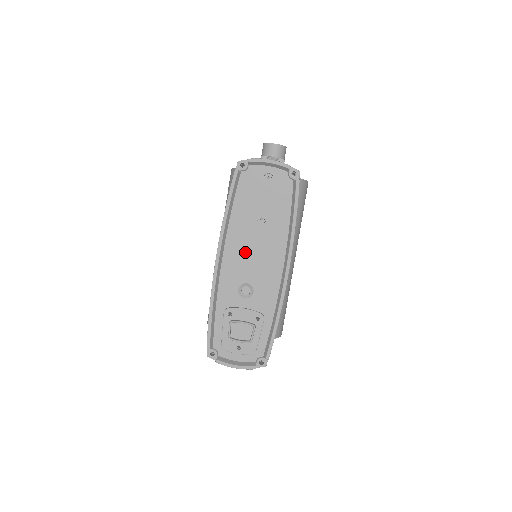
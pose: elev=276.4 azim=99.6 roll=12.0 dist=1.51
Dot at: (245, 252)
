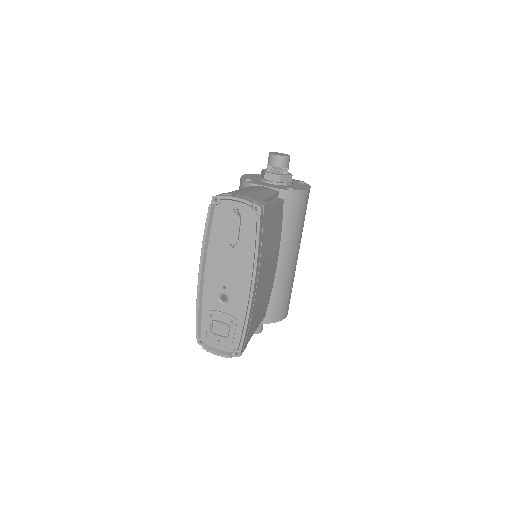
Dot at: (221, 269)
